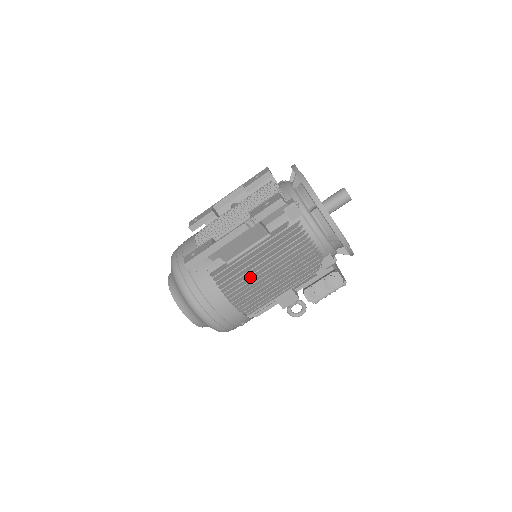
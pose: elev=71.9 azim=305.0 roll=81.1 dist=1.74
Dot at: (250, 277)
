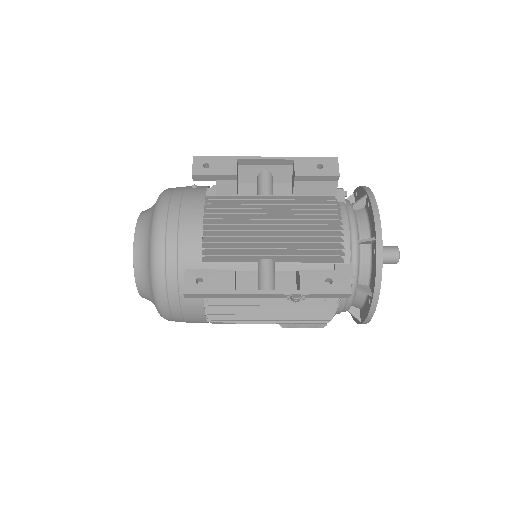
Dot at: occluded
